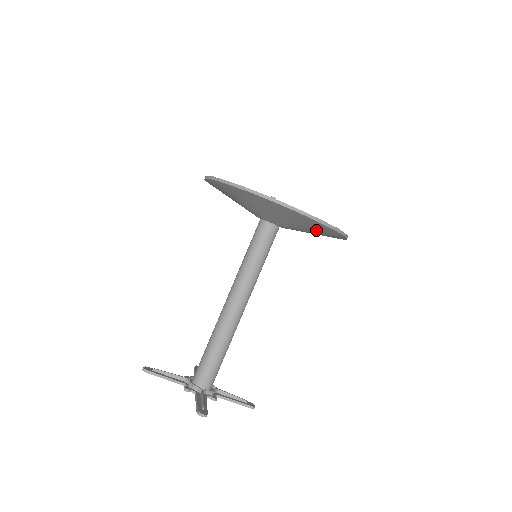
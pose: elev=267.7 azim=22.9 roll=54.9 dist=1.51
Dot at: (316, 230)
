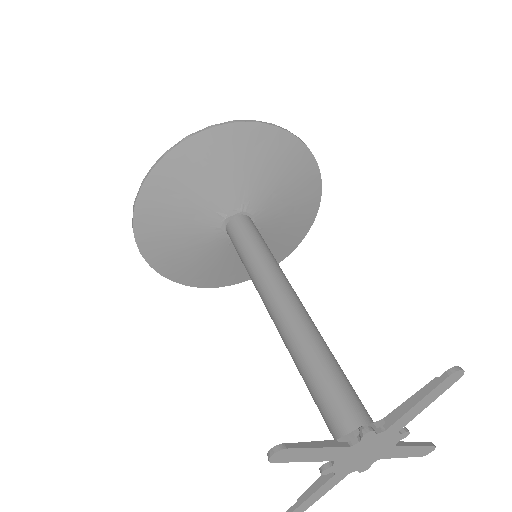
Dot at: (298, 194)
